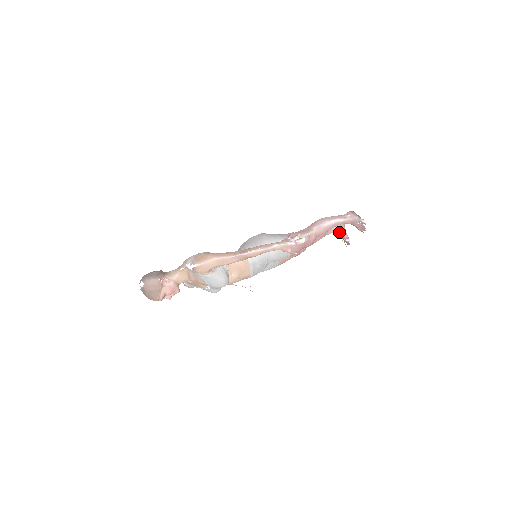
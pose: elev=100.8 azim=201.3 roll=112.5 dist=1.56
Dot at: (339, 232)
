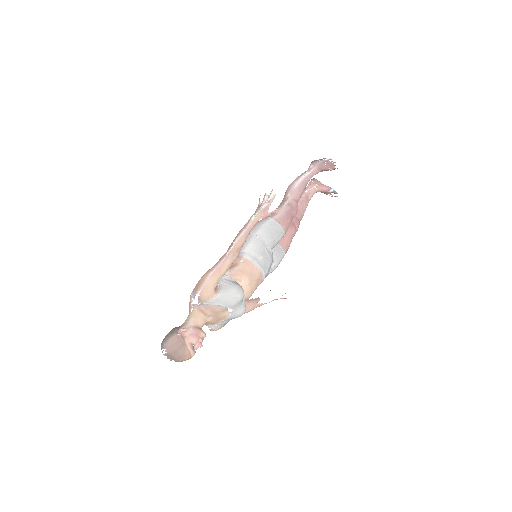
Dot at: (318, 189)
